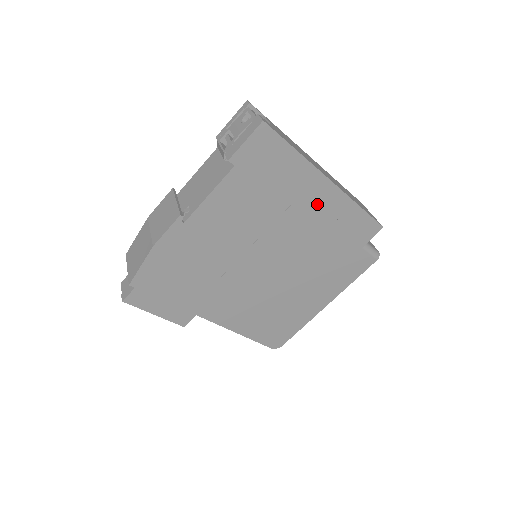
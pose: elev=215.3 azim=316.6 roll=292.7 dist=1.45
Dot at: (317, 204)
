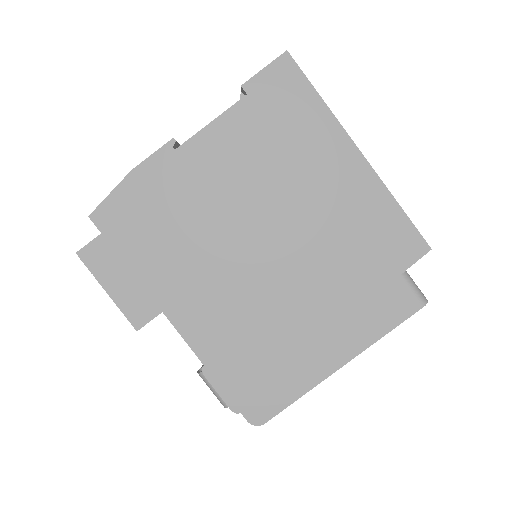
Dot at: (340, 179)
